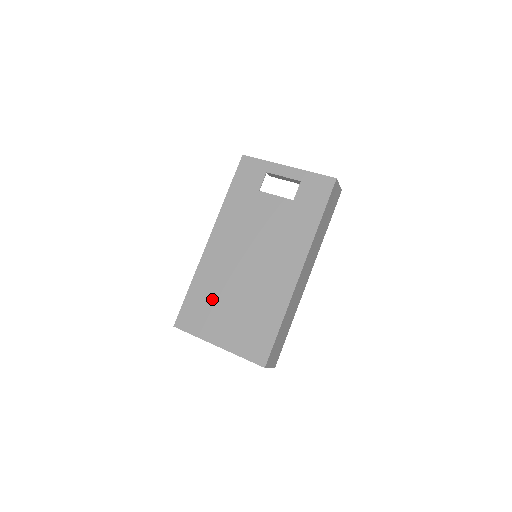
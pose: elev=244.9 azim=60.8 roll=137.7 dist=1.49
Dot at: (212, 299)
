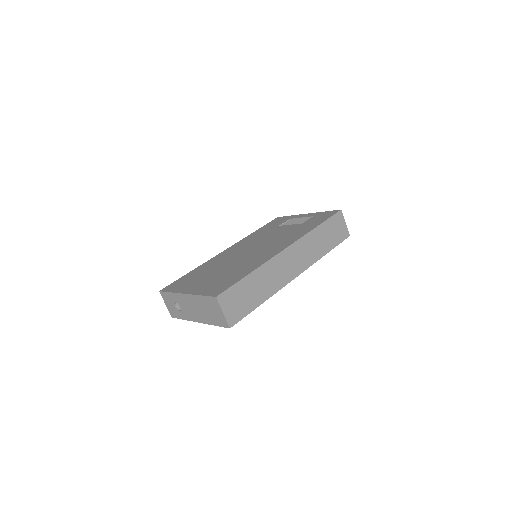
Dot at: (203, 273)
